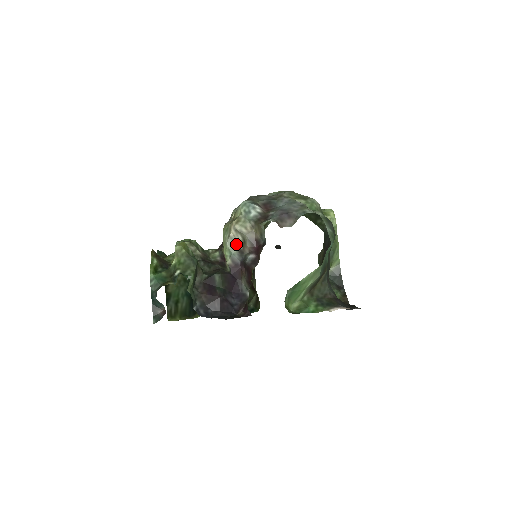
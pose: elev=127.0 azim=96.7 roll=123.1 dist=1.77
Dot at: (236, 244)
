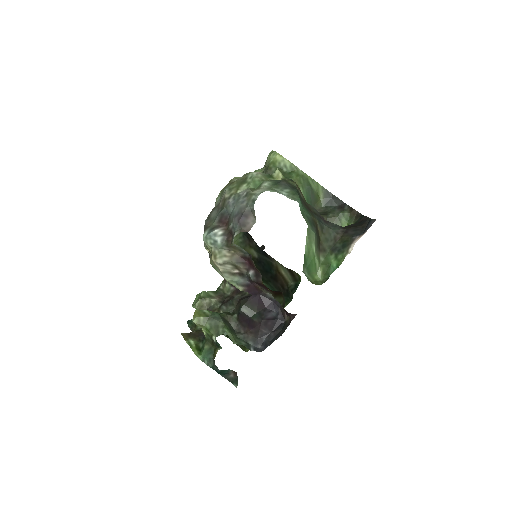
Dot at: (232, 273)
